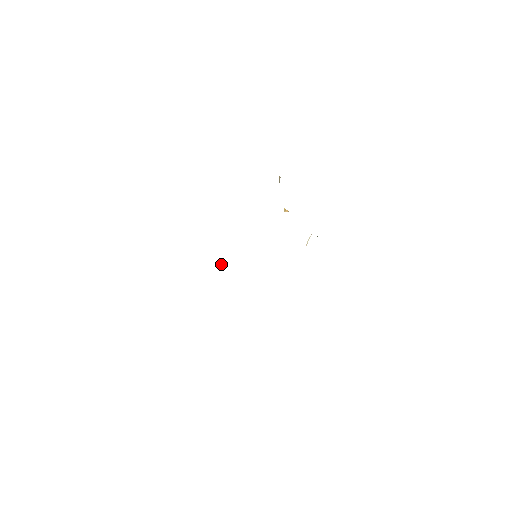
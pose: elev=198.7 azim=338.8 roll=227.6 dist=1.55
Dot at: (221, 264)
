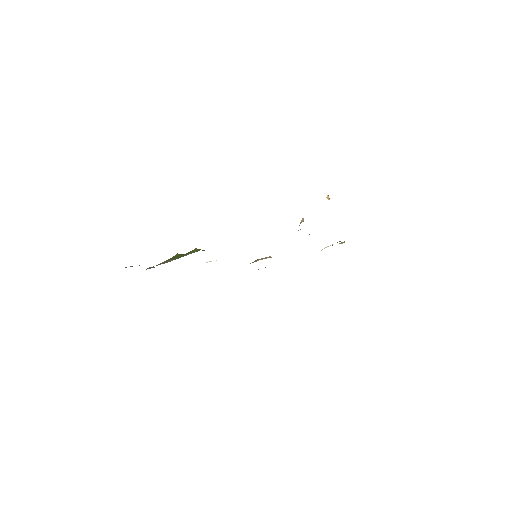
Dot at: (211, 261)
